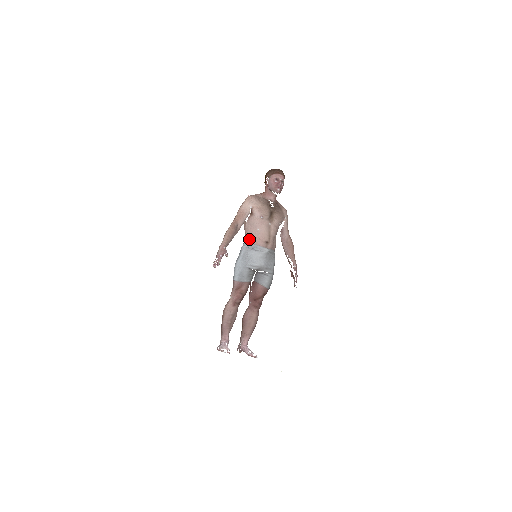
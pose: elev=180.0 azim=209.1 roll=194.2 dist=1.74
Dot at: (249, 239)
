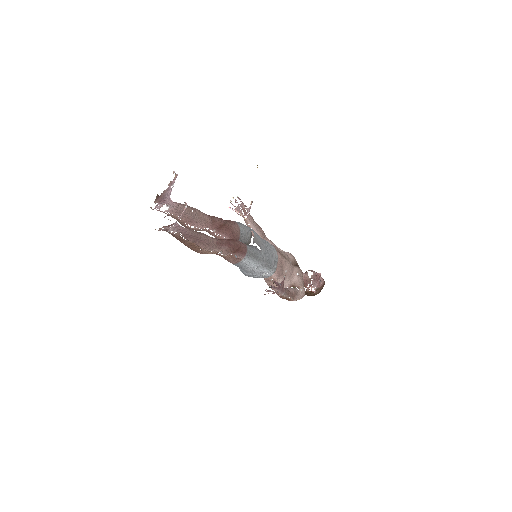
Dot at: occluded
